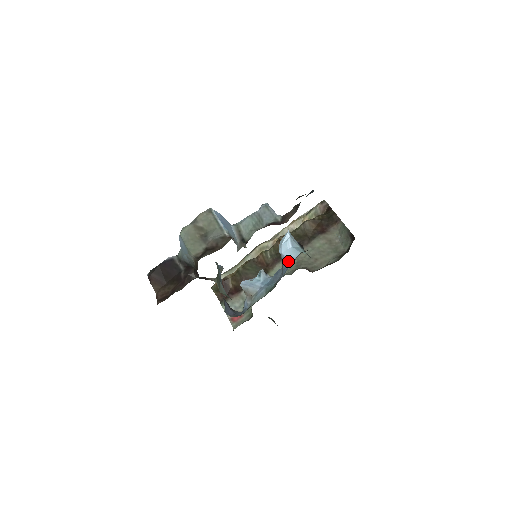
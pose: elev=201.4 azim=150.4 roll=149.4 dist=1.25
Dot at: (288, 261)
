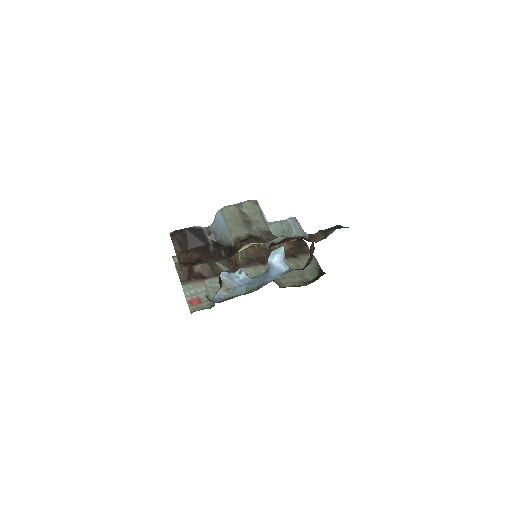
Dot at: (277, 271)
